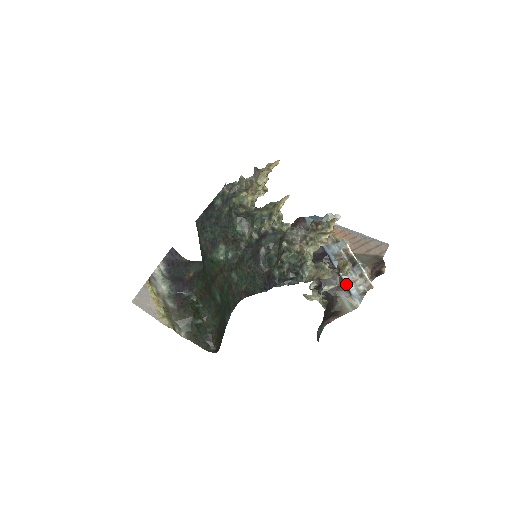
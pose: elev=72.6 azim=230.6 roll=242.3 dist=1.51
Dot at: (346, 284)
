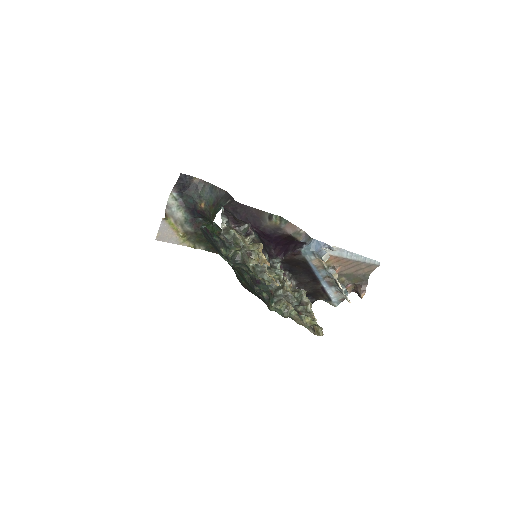
Dot at: (329, 295)
